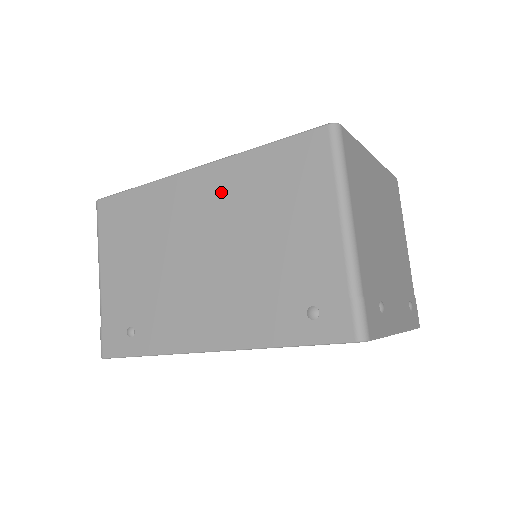
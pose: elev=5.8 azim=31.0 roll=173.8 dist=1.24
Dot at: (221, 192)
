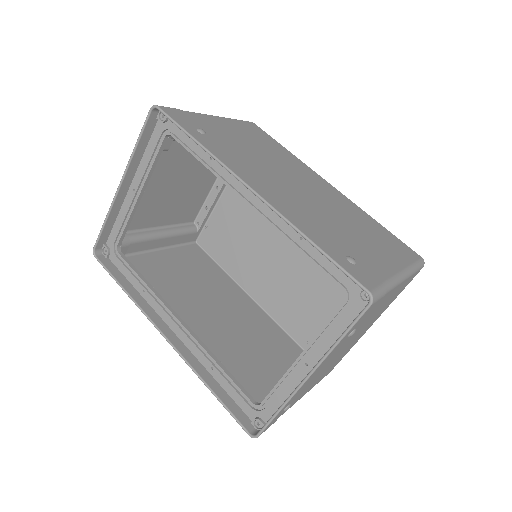
Dot at: (338, 199)
